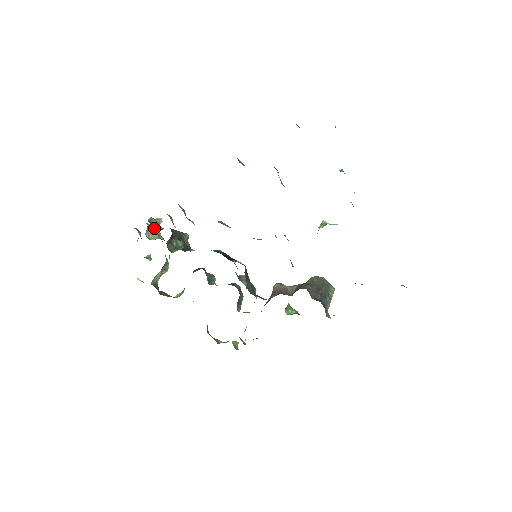
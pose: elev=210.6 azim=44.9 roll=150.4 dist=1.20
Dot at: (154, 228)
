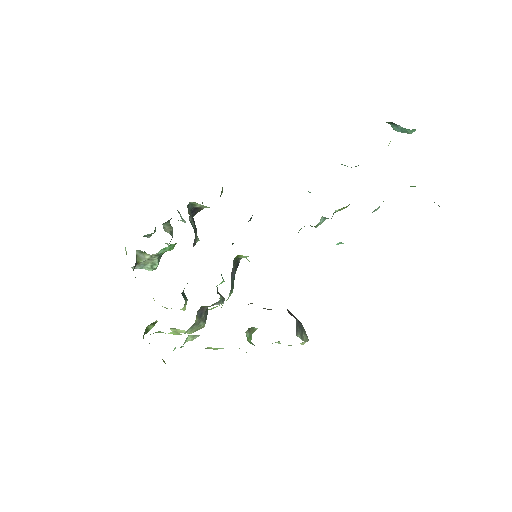
Dot at: occluded
